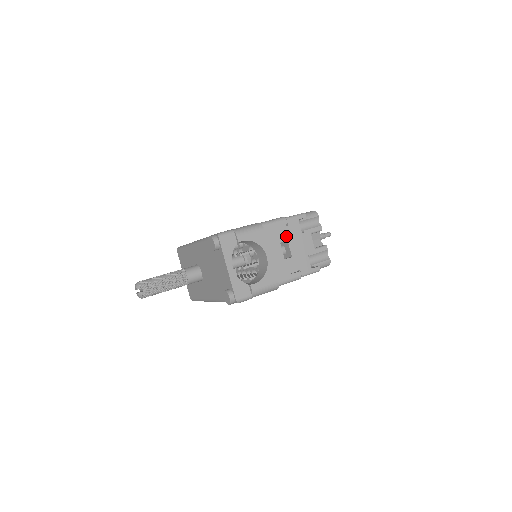
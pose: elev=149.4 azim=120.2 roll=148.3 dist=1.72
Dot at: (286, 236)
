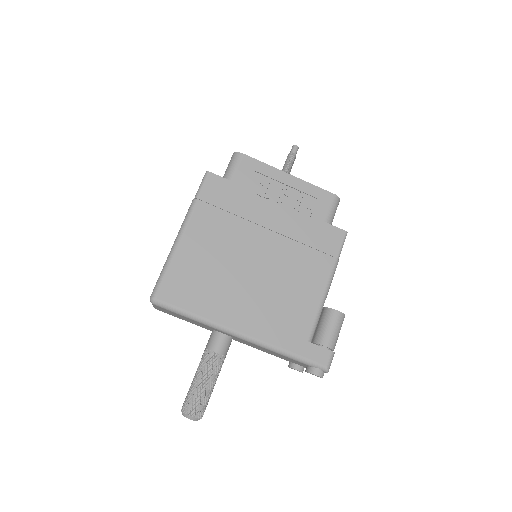
Dot at: occluded
